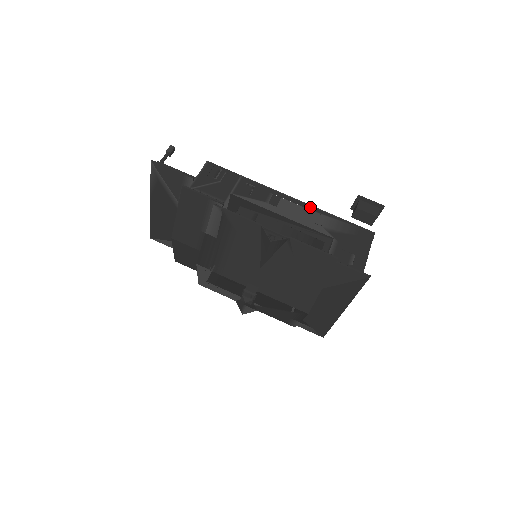
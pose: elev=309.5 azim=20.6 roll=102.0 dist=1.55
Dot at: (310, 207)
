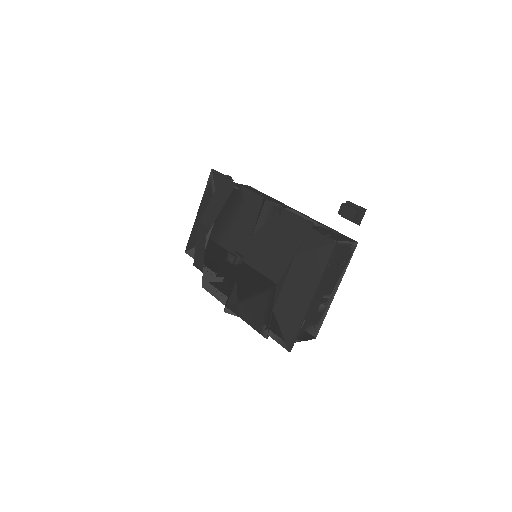
Dot at: (311, 218)
